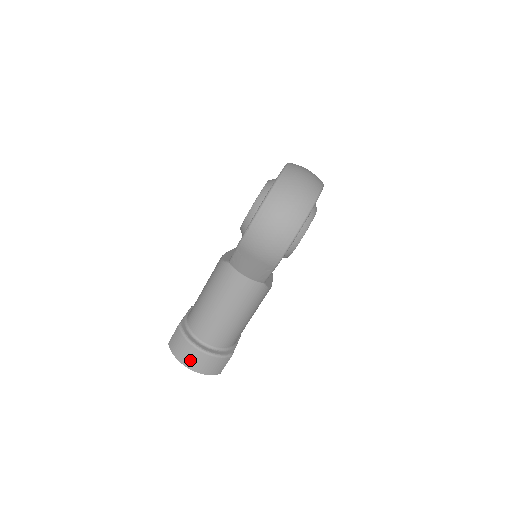
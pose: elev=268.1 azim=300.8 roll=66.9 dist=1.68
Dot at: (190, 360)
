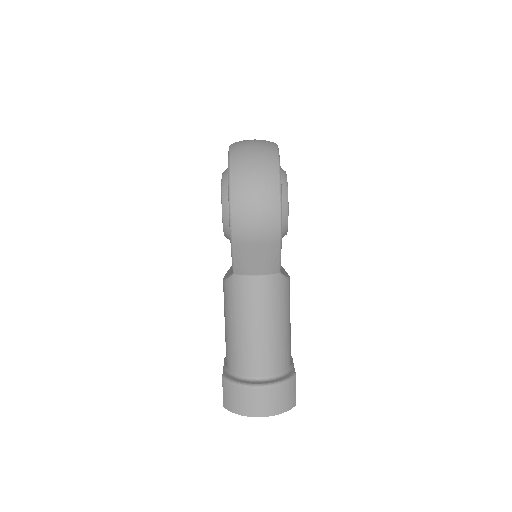
Dot at: (256, 406)
